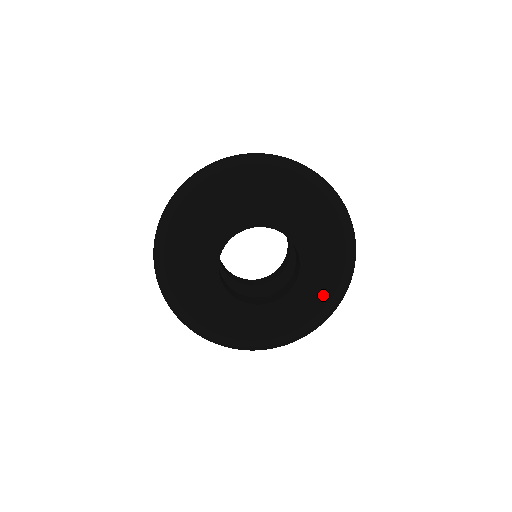
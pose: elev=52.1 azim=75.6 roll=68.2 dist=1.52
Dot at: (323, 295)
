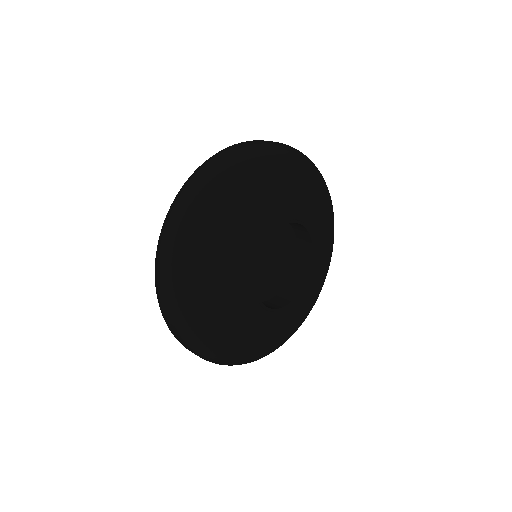
Dot at: (302, 314)
